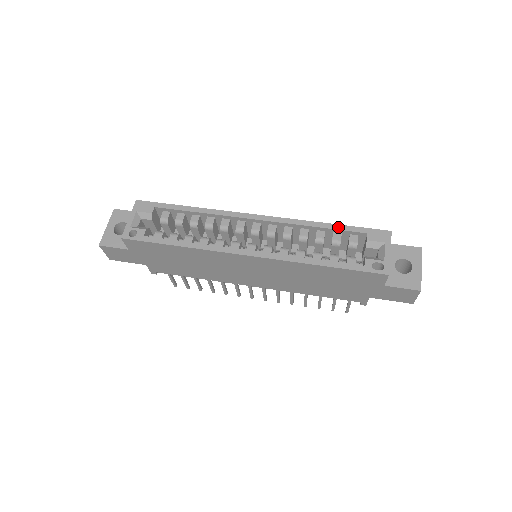
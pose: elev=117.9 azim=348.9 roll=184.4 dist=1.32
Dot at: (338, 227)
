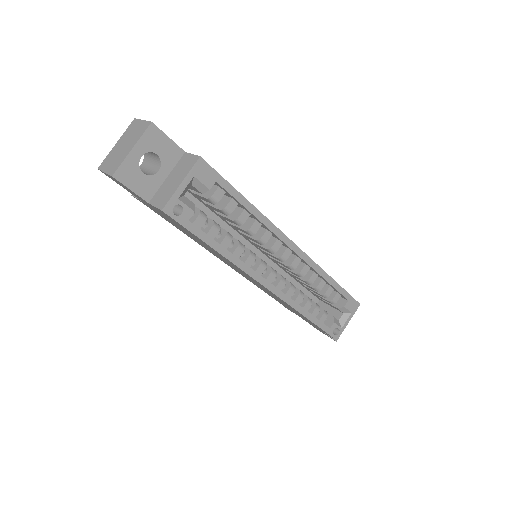
Dot at: (337, 287)
